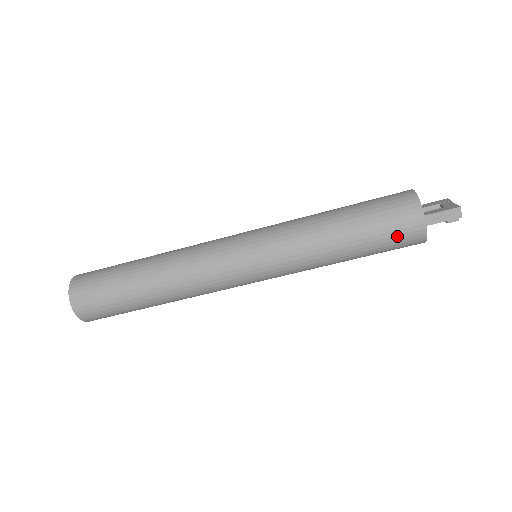
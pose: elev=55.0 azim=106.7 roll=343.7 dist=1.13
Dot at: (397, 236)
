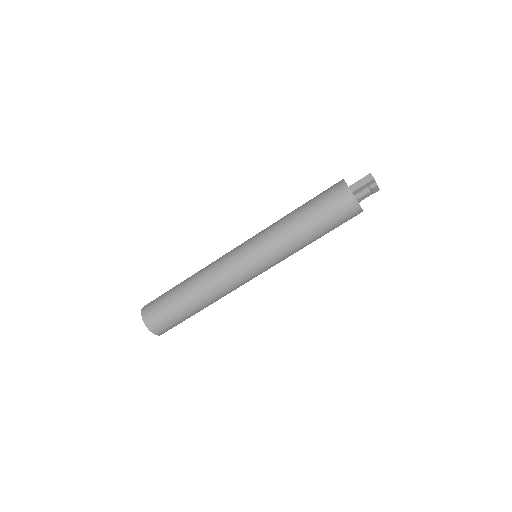
Dot at: (333, 202)
